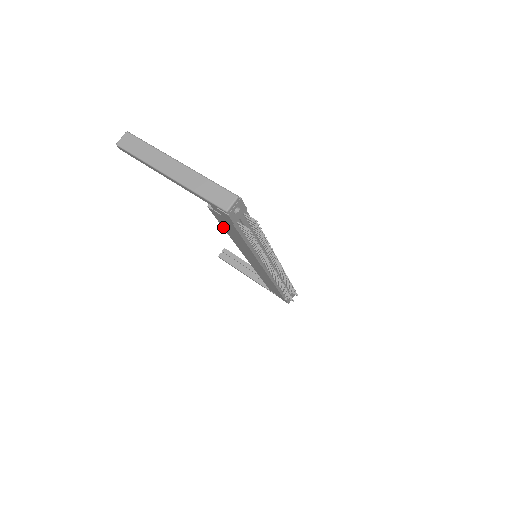
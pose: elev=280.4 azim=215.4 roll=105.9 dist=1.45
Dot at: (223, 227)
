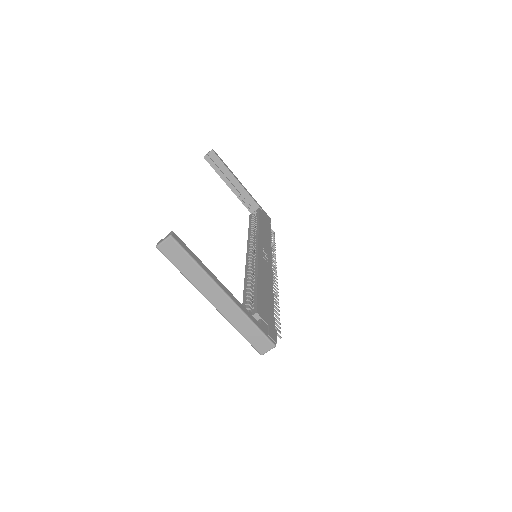
Dot at: (244, 298)
